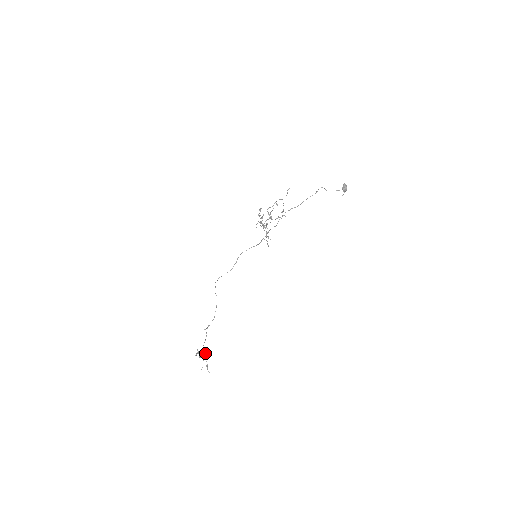
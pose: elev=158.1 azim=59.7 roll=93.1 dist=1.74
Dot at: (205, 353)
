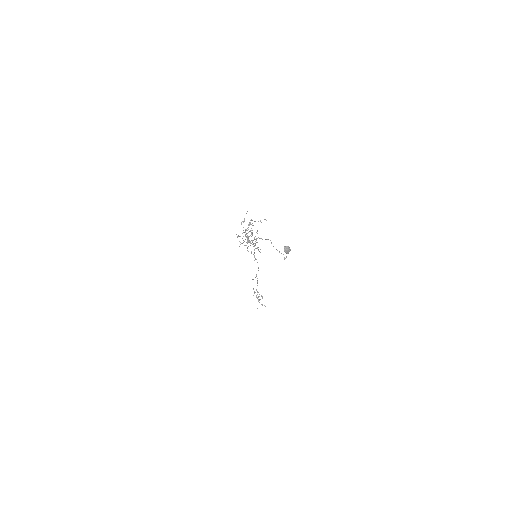
Dot at: (259, 294)
